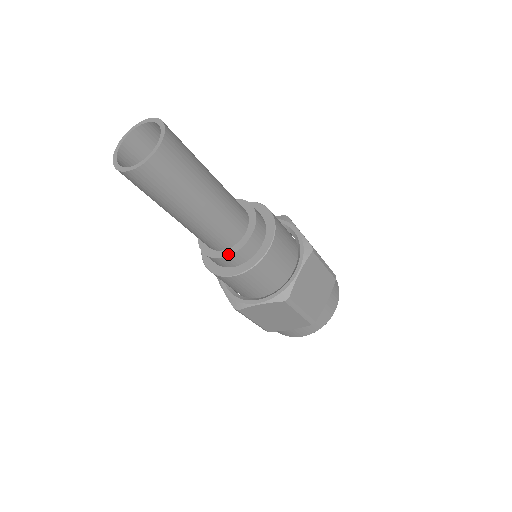
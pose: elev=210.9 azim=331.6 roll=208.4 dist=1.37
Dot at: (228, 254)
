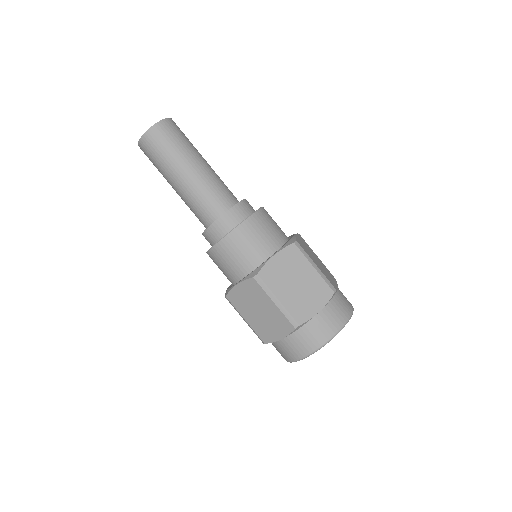
Dot at: (210, 225)
